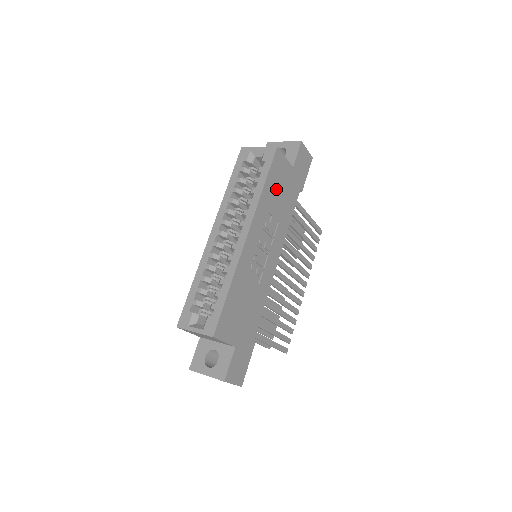
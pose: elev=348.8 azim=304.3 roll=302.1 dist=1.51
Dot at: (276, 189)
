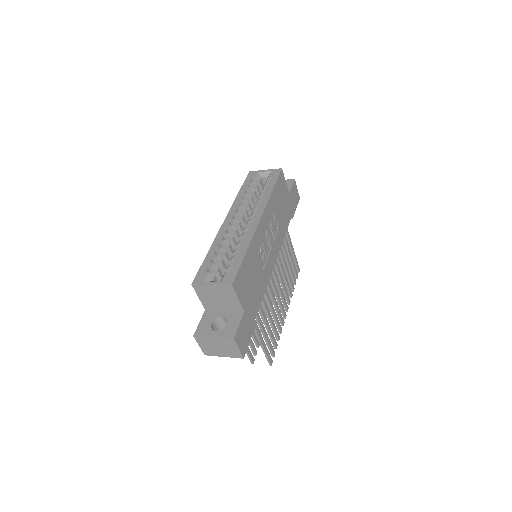
Dot at: (279, 200)
